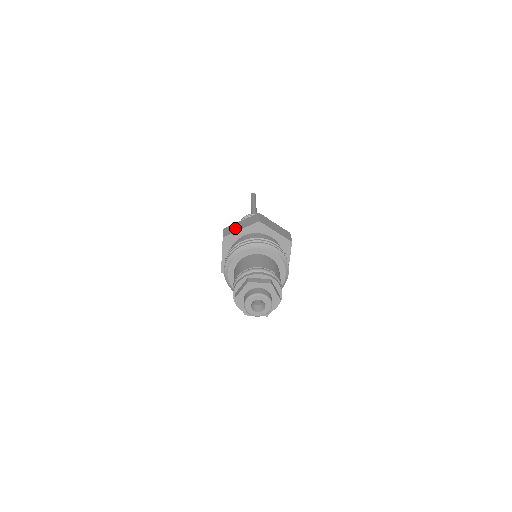
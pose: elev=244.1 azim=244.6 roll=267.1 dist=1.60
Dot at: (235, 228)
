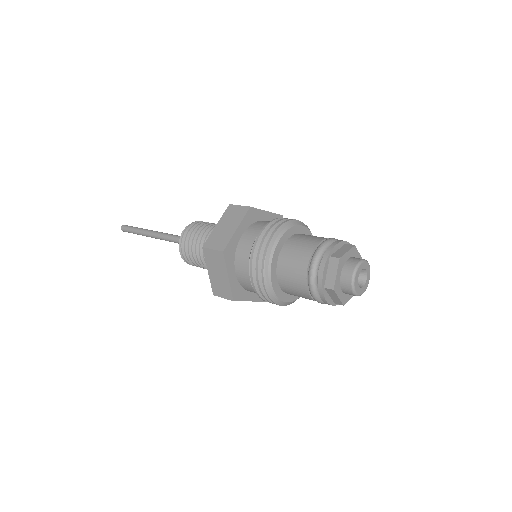
Dot at: (224, 234)
